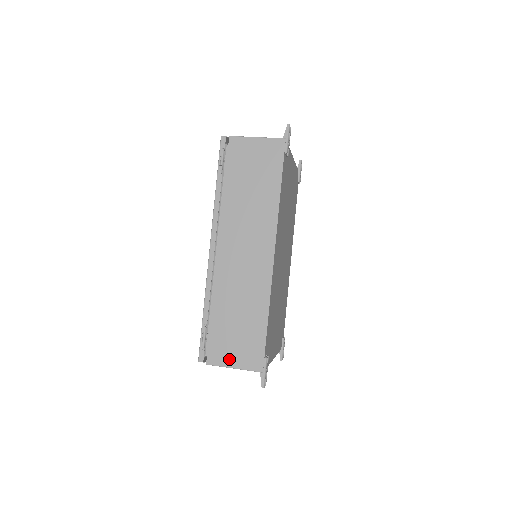
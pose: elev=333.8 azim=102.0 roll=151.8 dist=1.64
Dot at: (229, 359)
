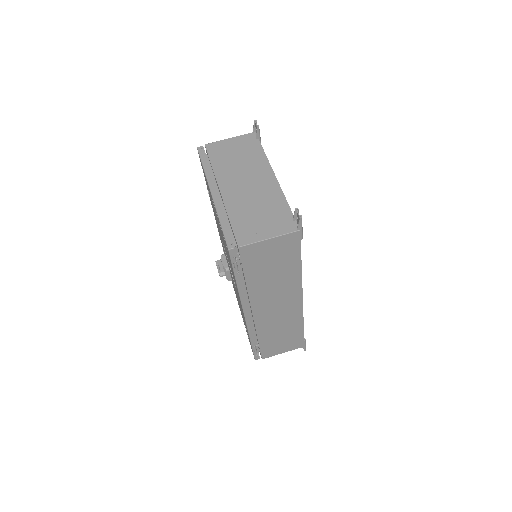
Dot at: (278, 352)
